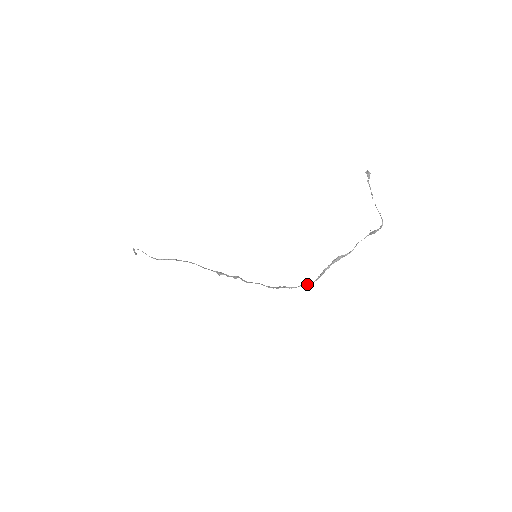
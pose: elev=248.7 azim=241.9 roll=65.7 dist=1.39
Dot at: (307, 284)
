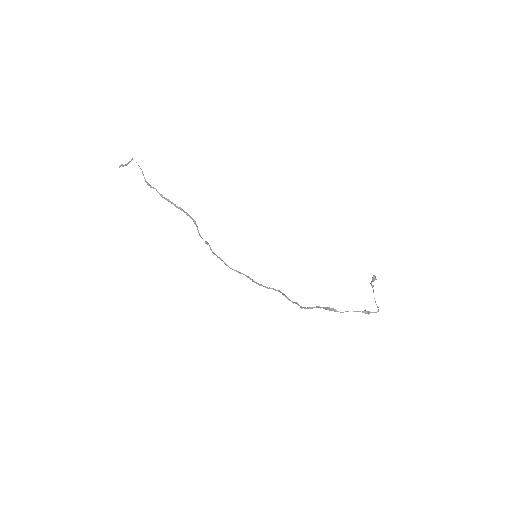
Dot at: (298, 304)
